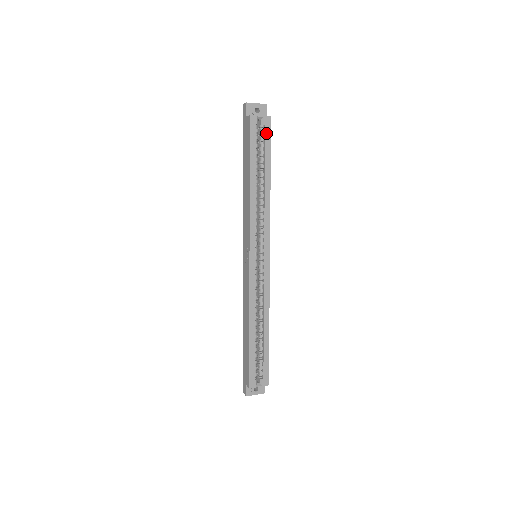
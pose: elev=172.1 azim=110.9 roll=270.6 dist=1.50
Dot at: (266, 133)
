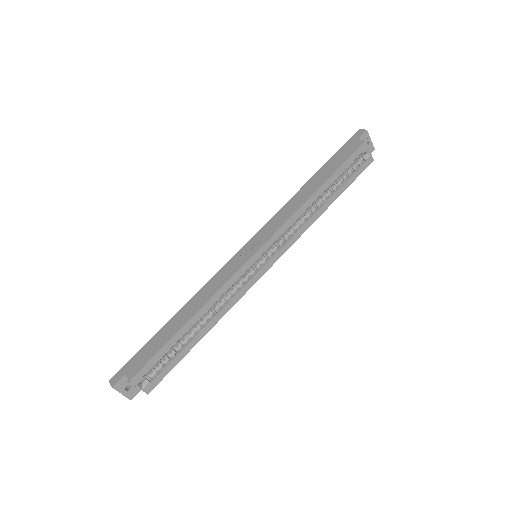
Dot at: (361, 168)
